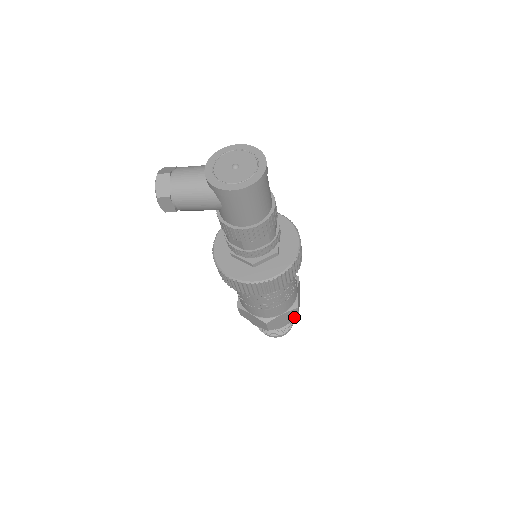
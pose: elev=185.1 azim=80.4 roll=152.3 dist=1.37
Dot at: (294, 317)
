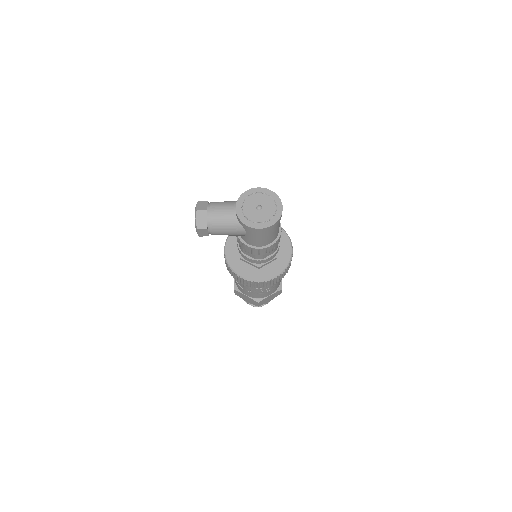
Dot at: occluded
